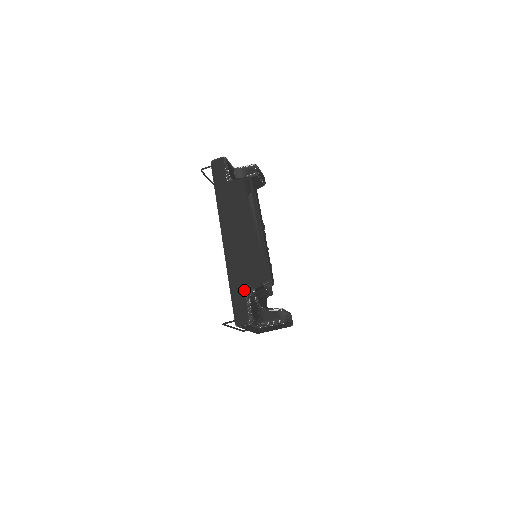
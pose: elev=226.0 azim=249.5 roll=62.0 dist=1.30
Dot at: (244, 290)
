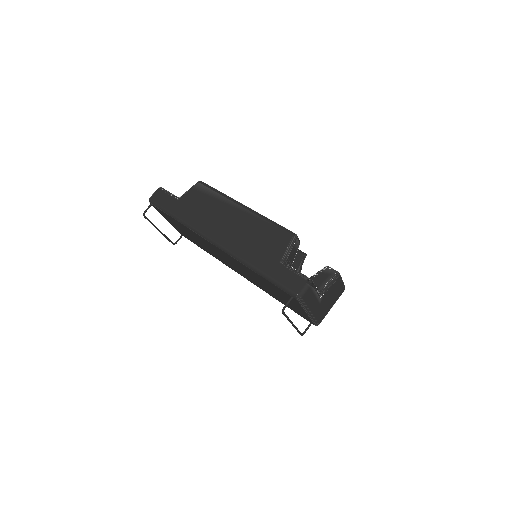
Dot at: (277, 262)
